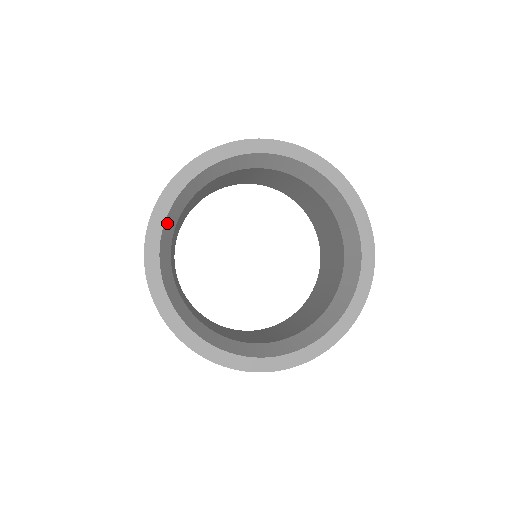
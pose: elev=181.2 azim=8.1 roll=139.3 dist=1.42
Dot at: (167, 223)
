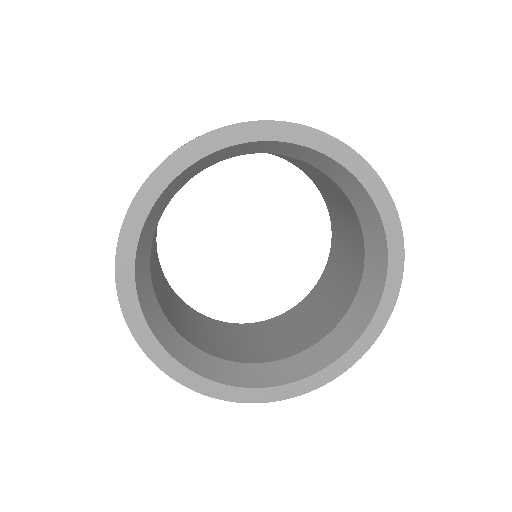
Dot at: (139, 280)
